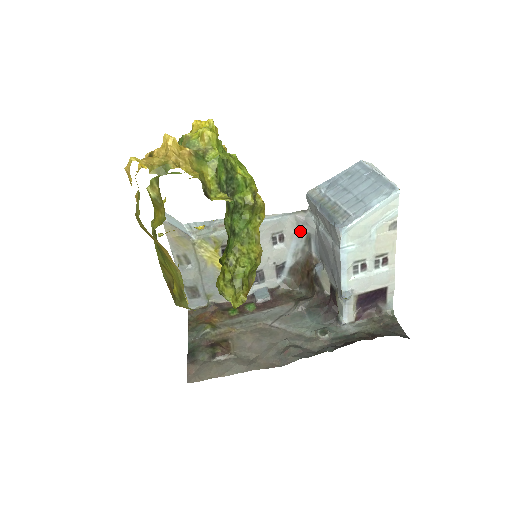
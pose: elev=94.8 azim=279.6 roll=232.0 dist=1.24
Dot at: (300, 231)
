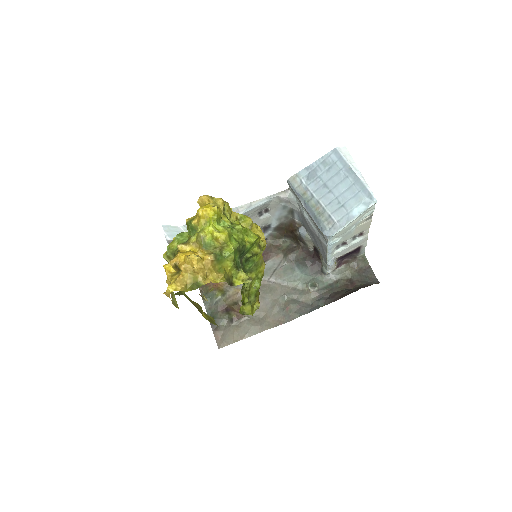
Dot at: (283, 206)
